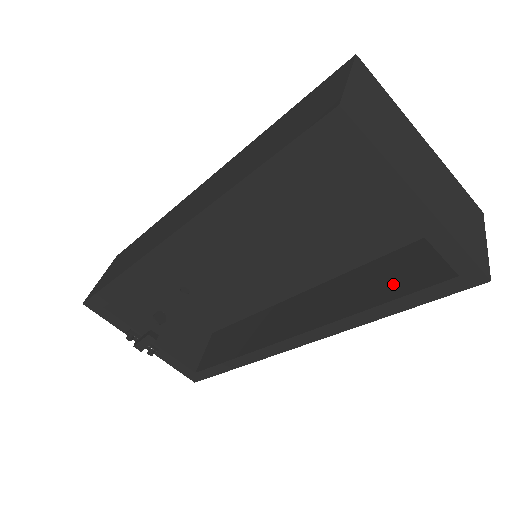
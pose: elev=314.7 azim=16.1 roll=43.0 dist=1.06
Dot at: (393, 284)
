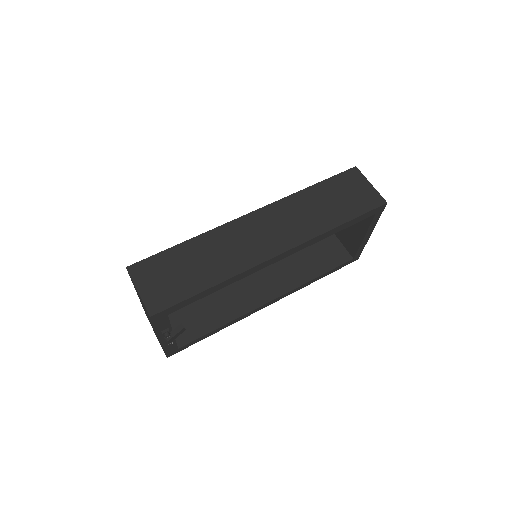
Dot at: (321, 264)
